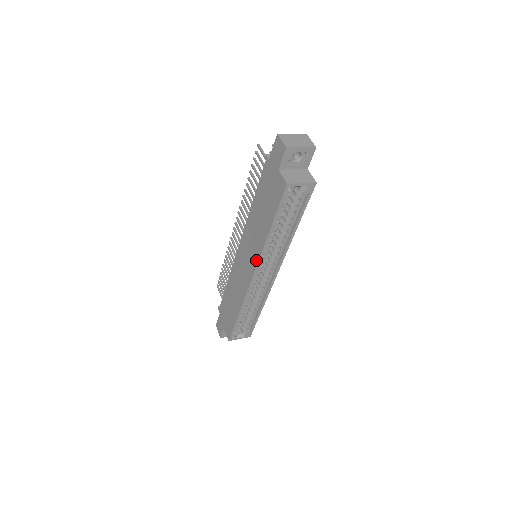
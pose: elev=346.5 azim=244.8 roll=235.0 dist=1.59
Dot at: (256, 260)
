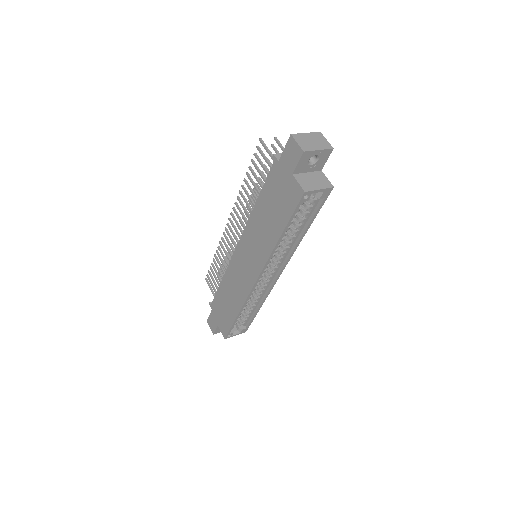
Dot at: (261, 265)
